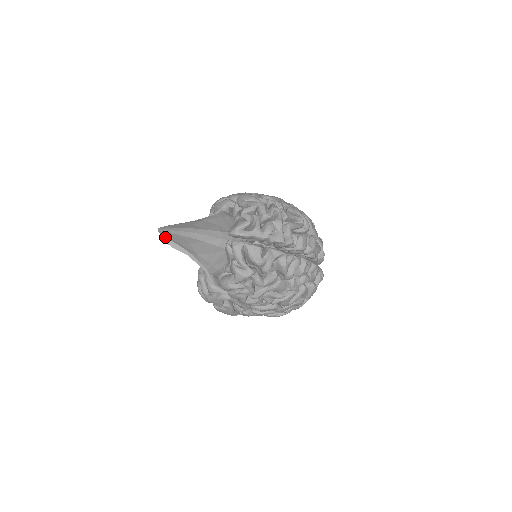
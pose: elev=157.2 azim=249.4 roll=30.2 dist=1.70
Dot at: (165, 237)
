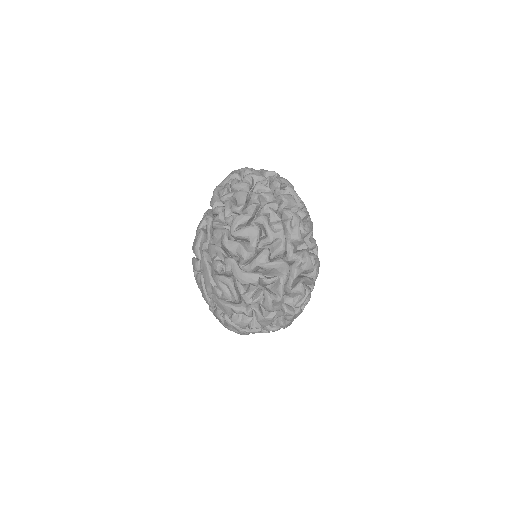
Dot at: occluded
